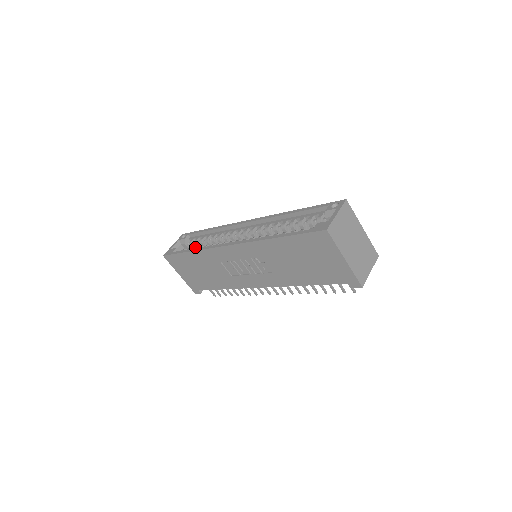
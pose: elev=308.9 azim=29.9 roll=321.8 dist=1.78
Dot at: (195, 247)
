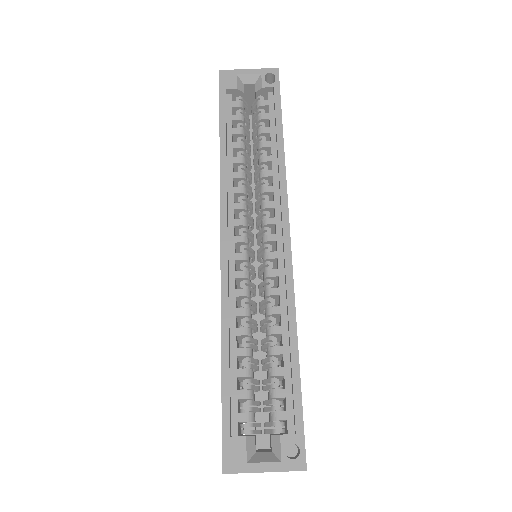
Dot at: (241, 133)
